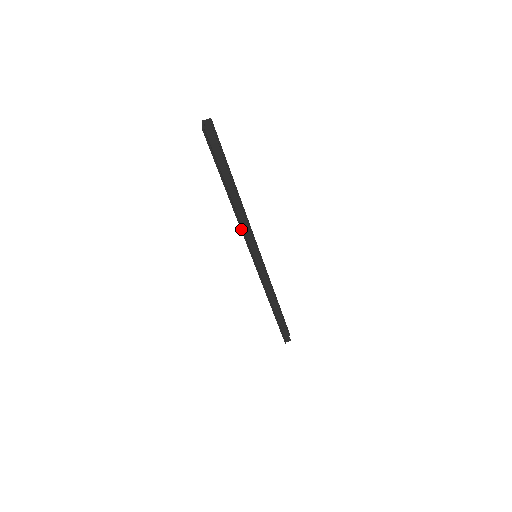
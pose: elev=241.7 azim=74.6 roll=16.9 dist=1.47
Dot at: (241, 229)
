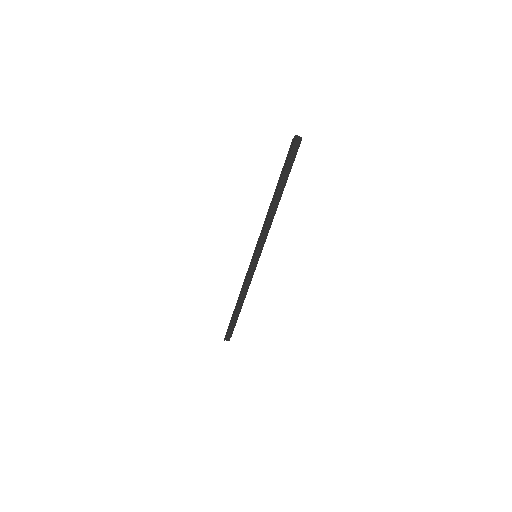
Dot at: (263, 228)
